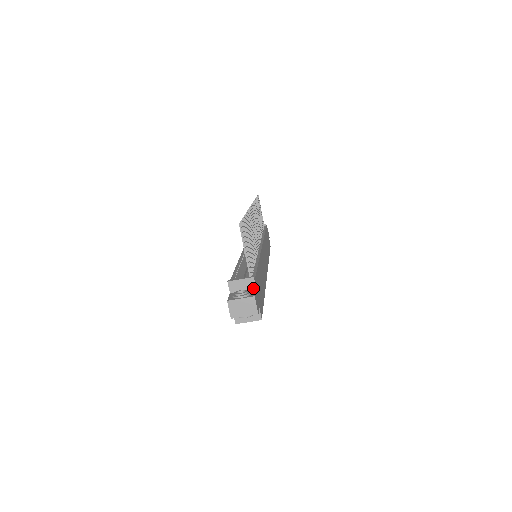
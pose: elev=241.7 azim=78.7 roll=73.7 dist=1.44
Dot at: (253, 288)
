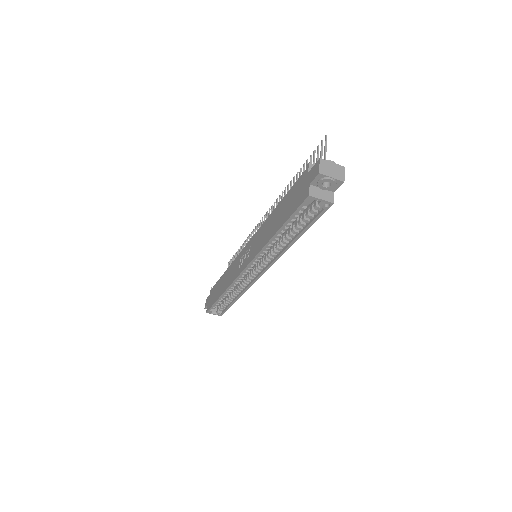
Dot at: occluded
